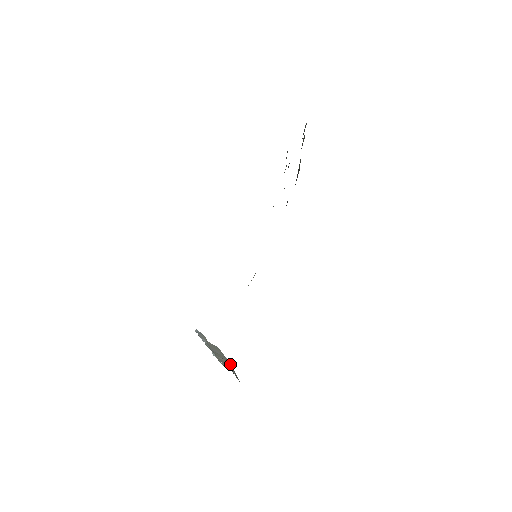
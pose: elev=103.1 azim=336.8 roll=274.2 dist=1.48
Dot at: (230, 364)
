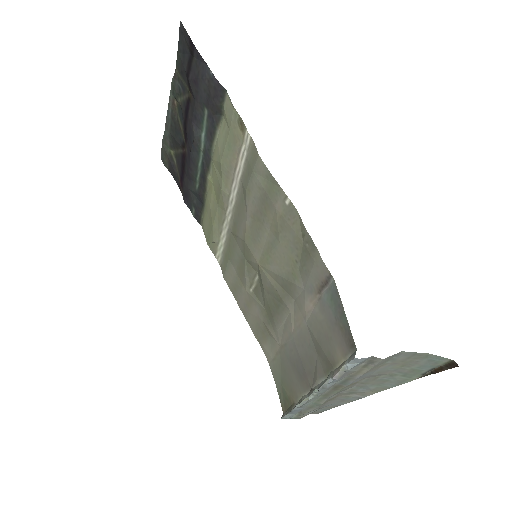
Dot at: (412, 362)
